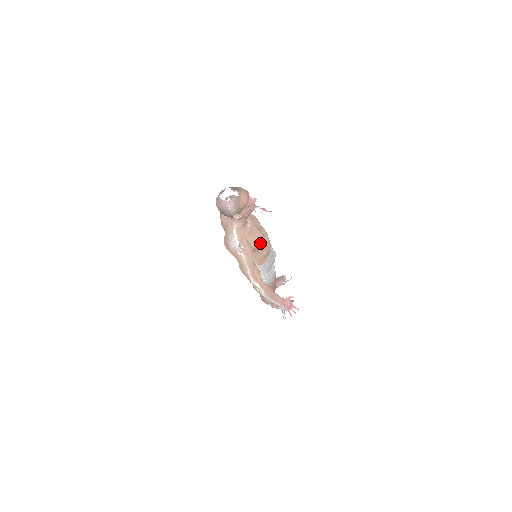
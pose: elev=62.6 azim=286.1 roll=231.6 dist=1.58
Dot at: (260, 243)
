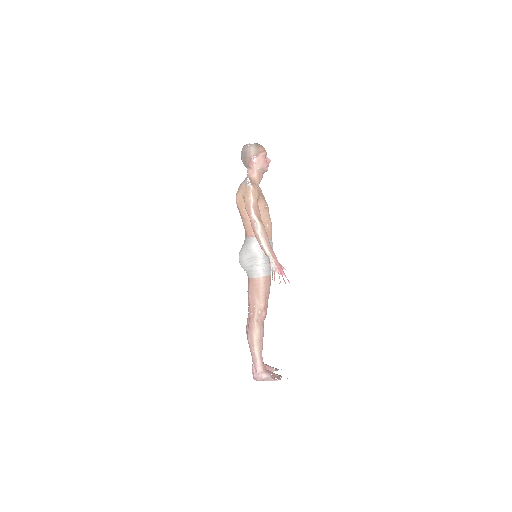
Dot at: (265, 204)
